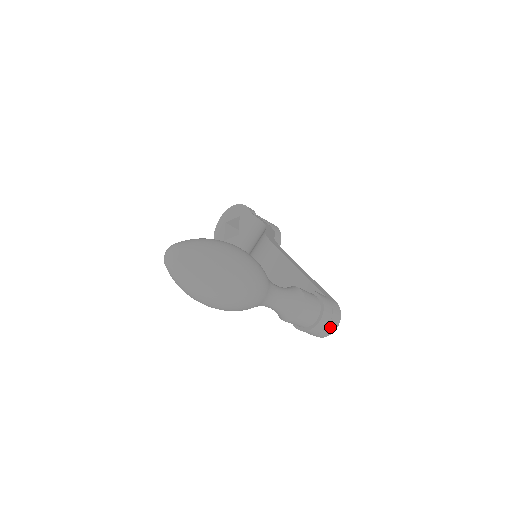
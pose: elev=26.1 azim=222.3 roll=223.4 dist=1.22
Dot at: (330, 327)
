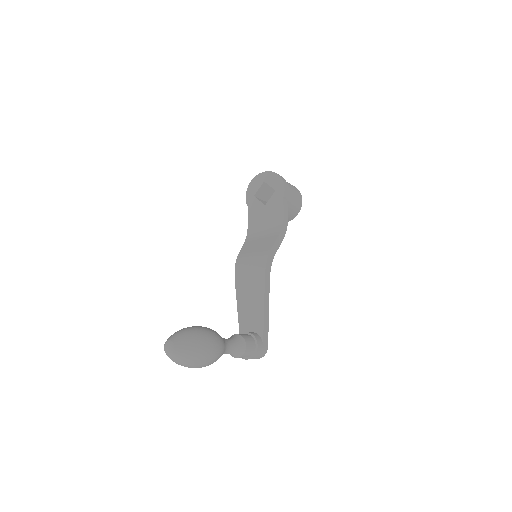
Dot at: occluded
